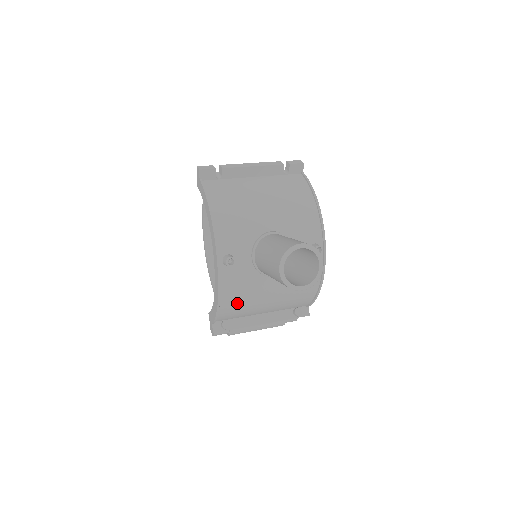
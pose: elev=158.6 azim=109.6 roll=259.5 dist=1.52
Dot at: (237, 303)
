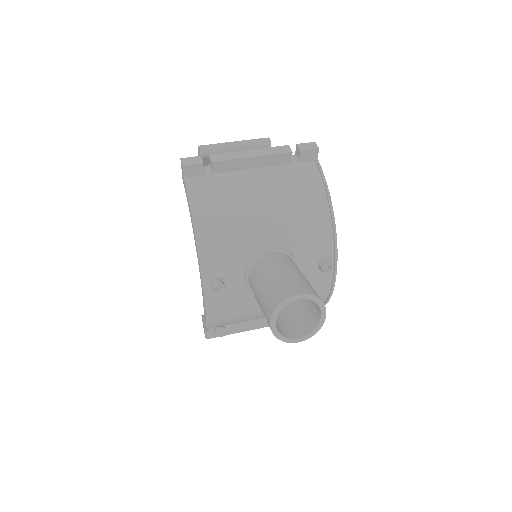
Dot at: (230, 319)
